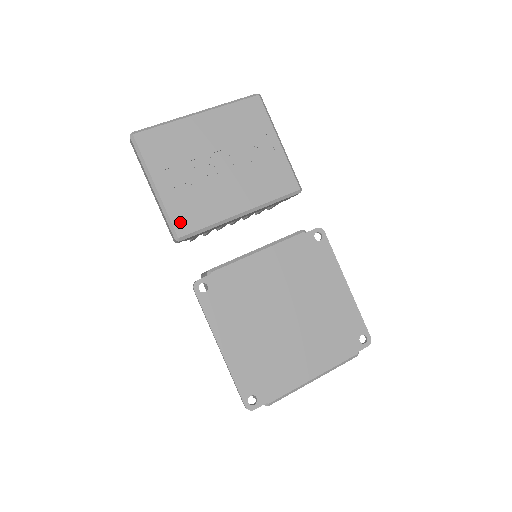
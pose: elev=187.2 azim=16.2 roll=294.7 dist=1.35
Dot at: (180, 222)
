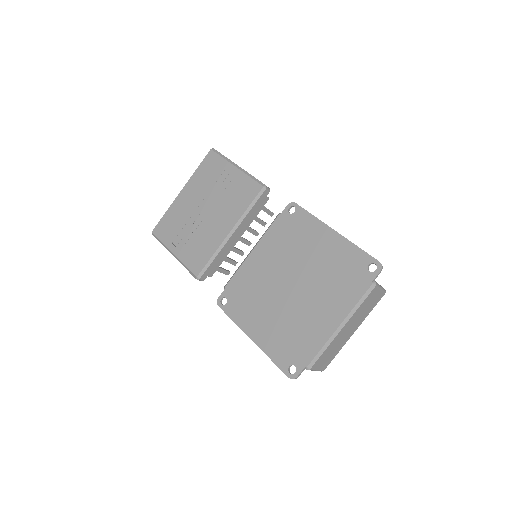
Dot at: (194, 266)
